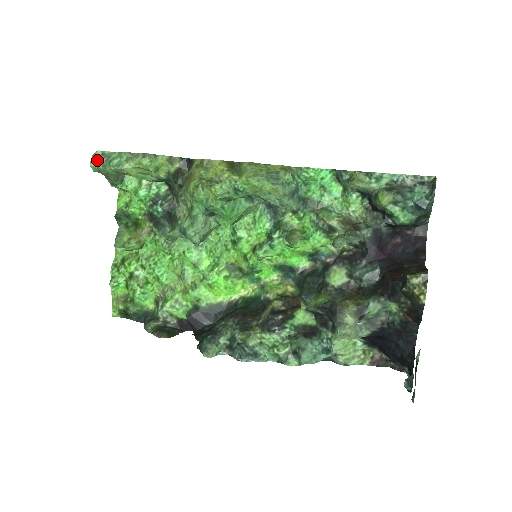
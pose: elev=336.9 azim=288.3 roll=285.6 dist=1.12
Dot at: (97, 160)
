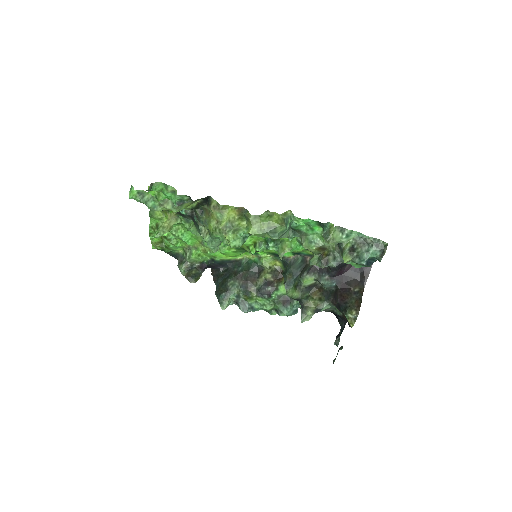
Dot at: (135, 197)
